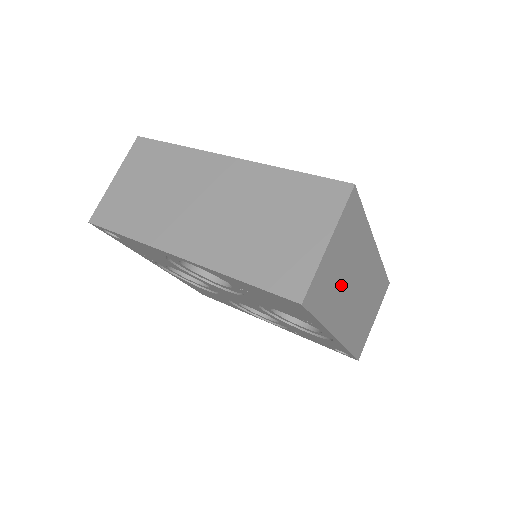
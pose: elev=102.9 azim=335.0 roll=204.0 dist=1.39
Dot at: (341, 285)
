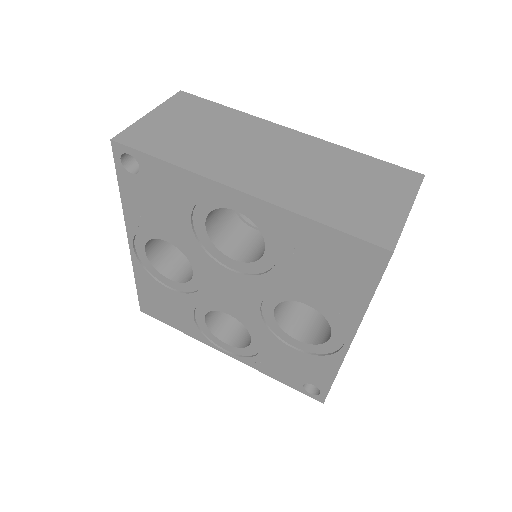
Dot at: occluded
